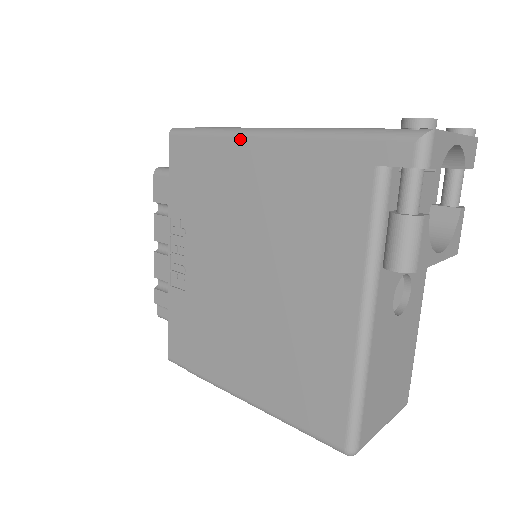
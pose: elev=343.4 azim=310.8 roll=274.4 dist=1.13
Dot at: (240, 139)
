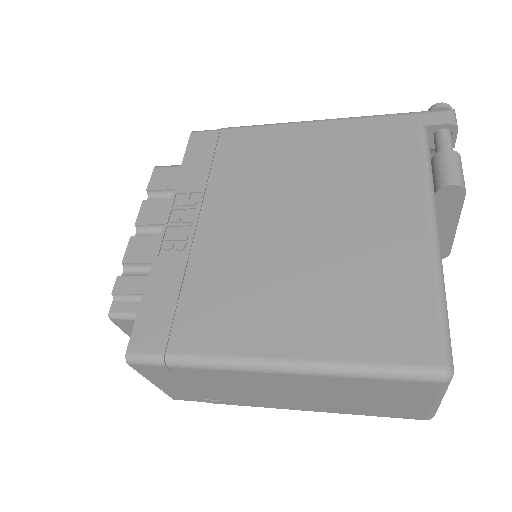
Dot at: (282, 126)
